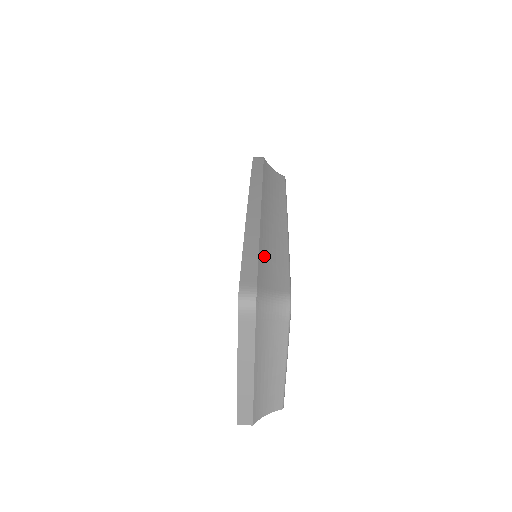
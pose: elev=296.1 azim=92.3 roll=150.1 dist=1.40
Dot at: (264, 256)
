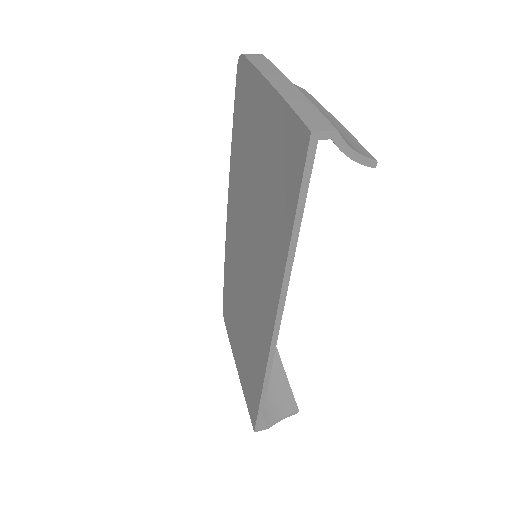
Dot at: occluded
